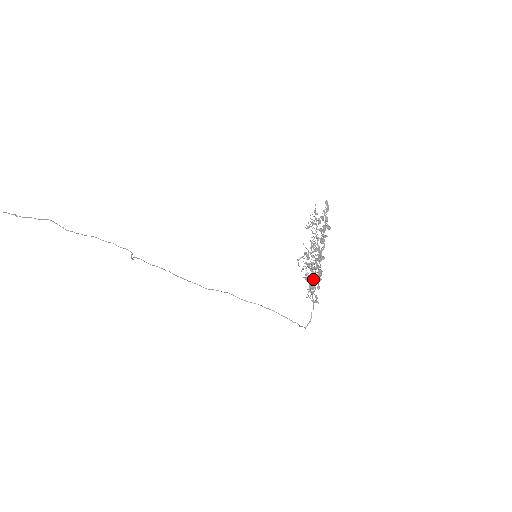
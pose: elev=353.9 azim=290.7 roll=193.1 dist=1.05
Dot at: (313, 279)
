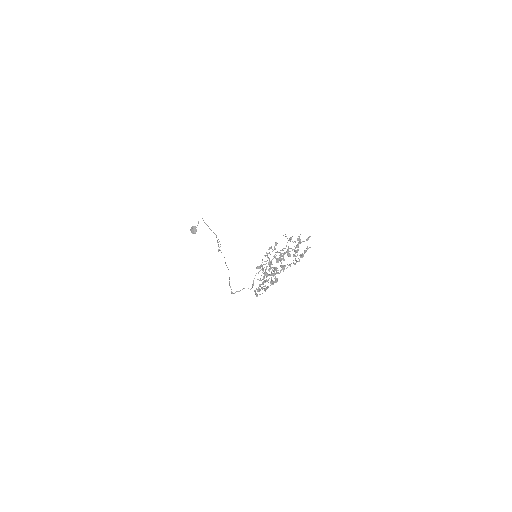
Dot at: (268, 280)
